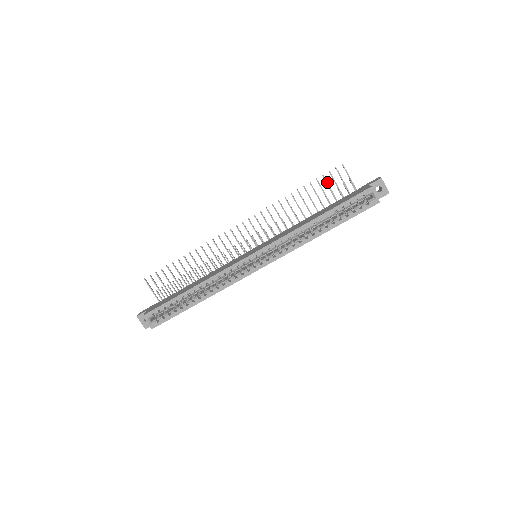
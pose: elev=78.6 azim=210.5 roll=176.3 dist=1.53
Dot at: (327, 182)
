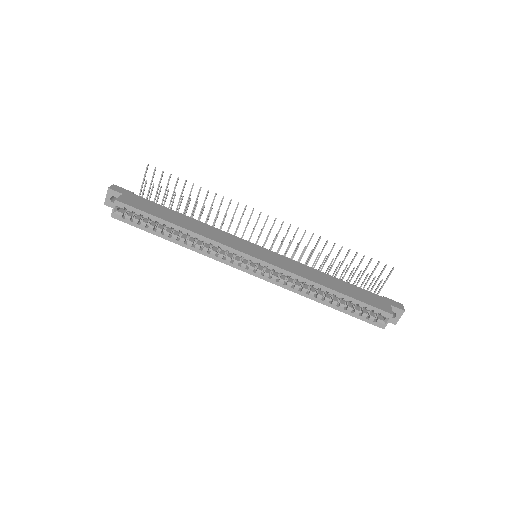
Dot at: occluded
